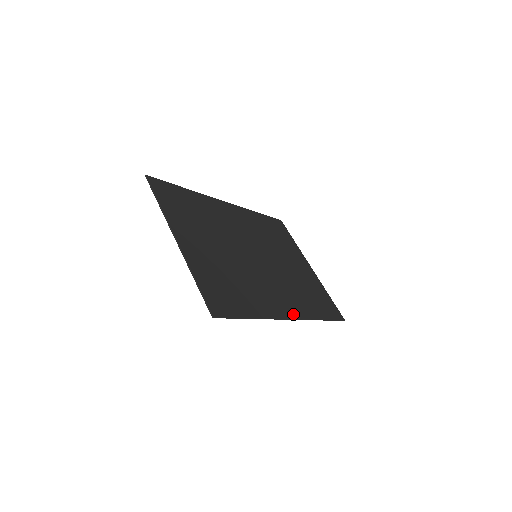
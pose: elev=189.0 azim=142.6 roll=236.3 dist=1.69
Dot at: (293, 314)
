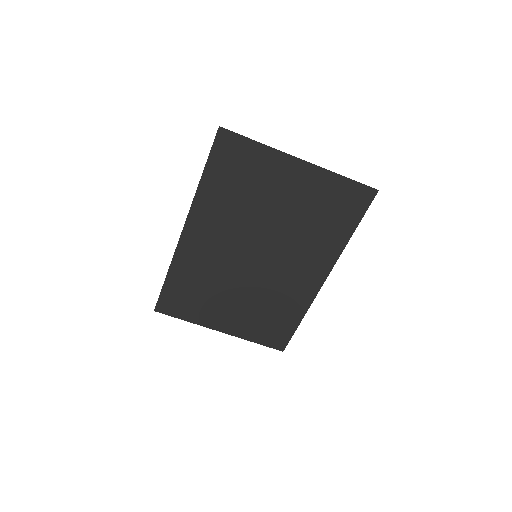
Dot at: (318, 282)
